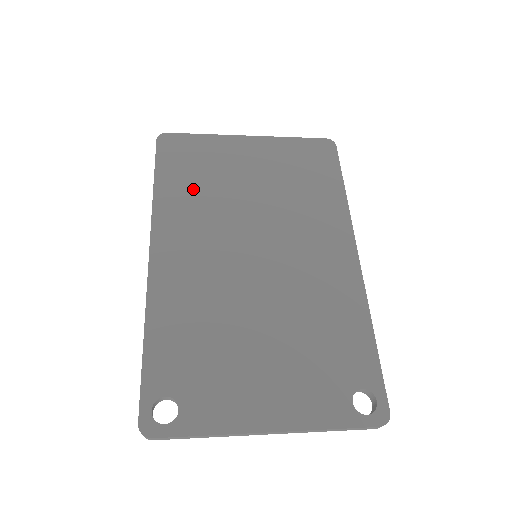
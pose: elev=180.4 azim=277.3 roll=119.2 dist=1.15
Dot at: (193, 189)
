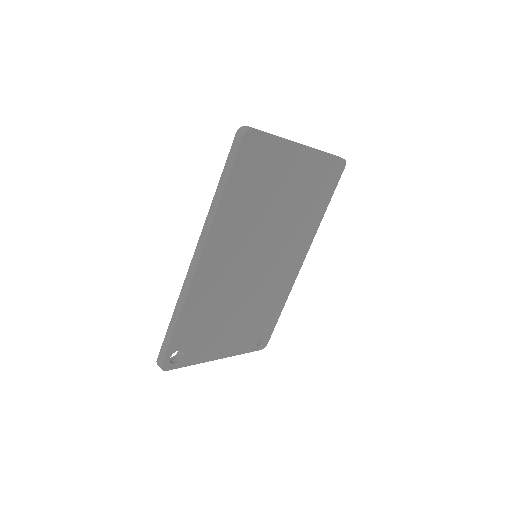
Dot at: (247, 200)
